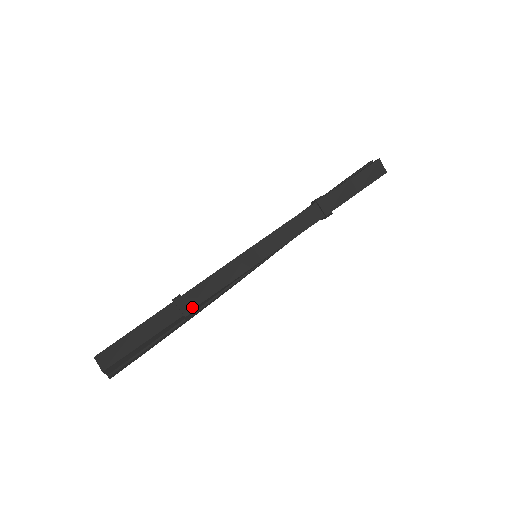
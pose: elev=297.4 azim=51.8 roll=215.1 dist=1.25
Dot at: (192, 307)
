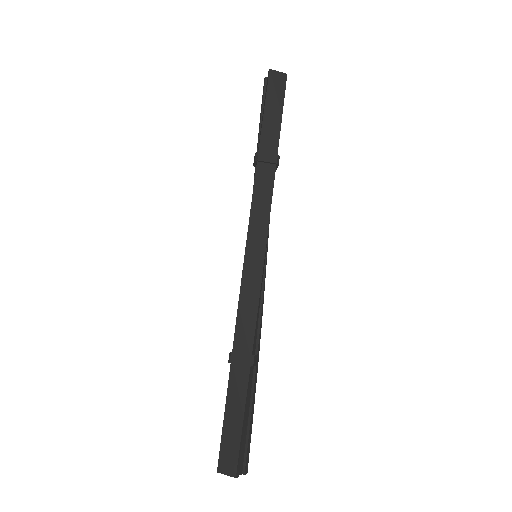
Dot at: (250, 352)
